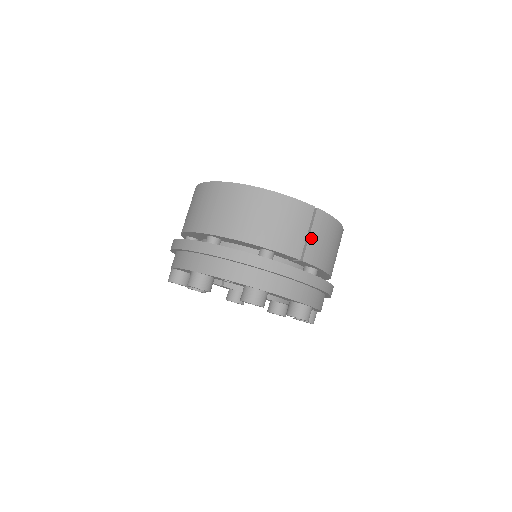
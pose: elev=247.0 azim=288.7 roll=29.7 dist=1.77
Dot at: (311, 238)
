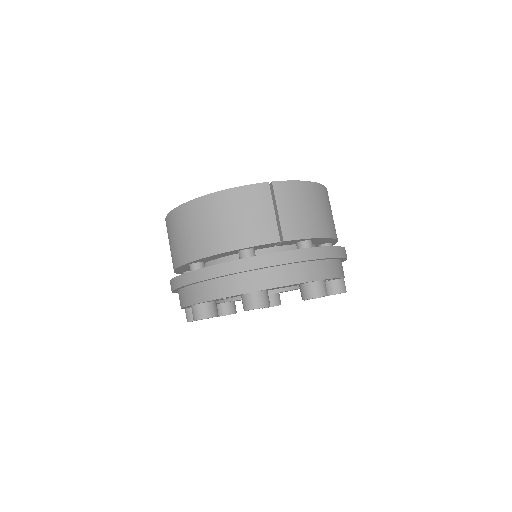
Dot at: (281, 214)
